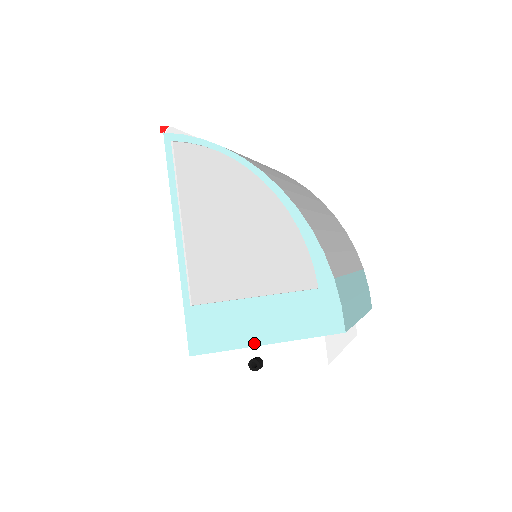
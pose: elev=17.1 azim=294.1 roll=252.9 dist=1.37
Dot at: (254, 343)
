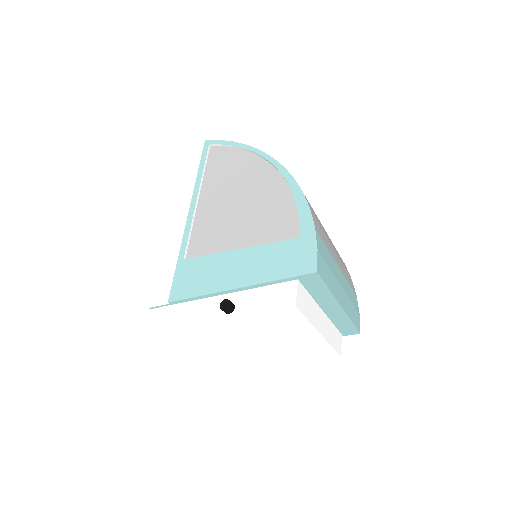
Dot at: (231, 287)
